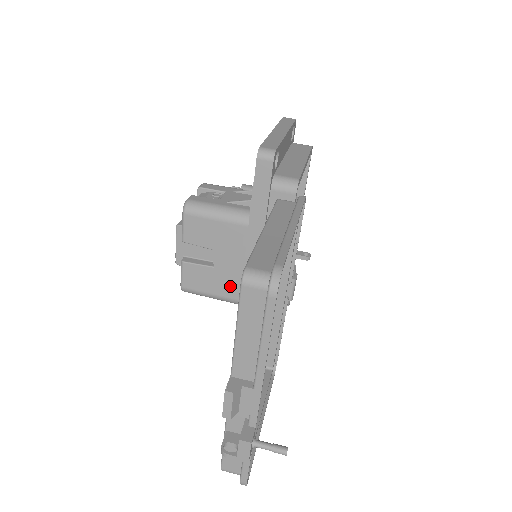
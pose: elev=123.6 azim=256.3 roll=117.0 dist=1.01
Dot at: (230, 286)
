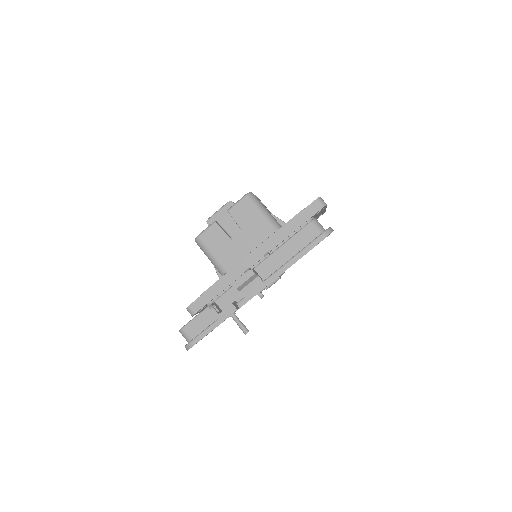
Dot at: (230, 258)
